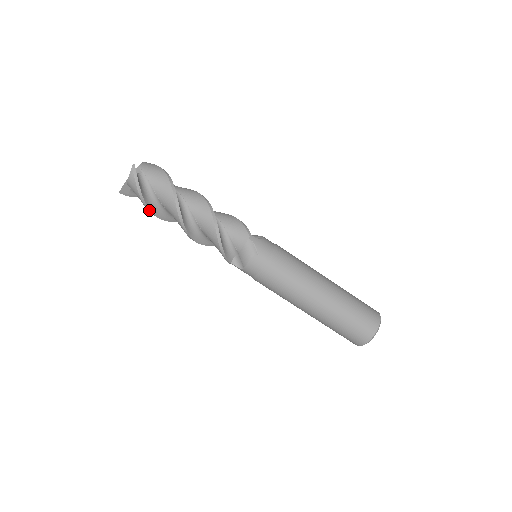
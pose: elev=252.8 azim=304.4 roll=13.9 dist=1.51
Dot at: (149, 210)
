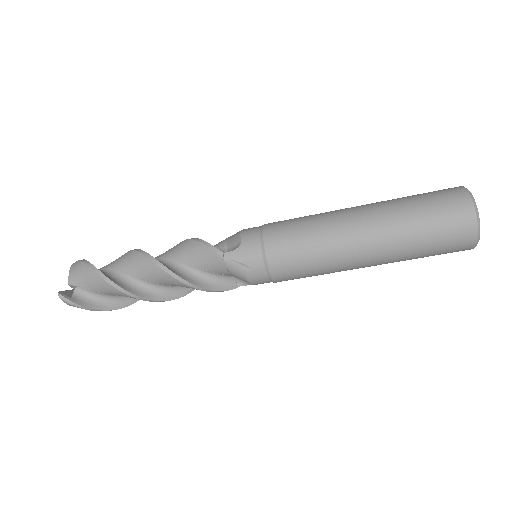
Dot at: occluded
